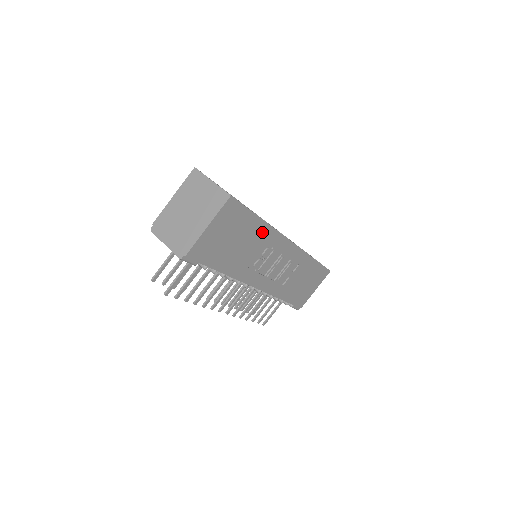
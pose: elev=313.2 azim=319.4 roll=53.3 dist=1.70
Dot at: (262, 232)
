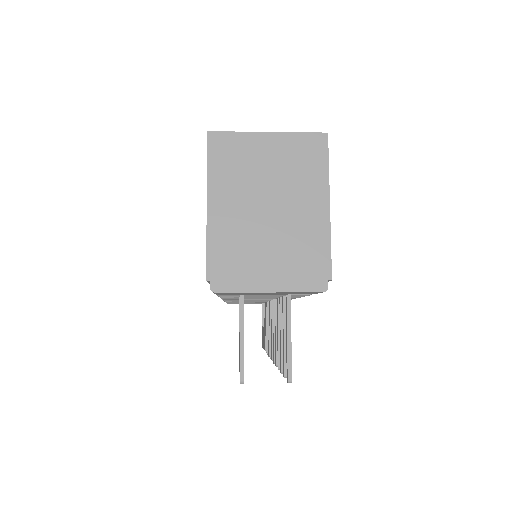
Dot at: occluded
